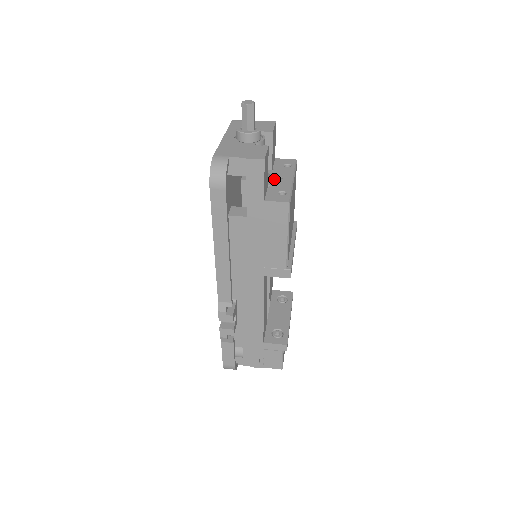
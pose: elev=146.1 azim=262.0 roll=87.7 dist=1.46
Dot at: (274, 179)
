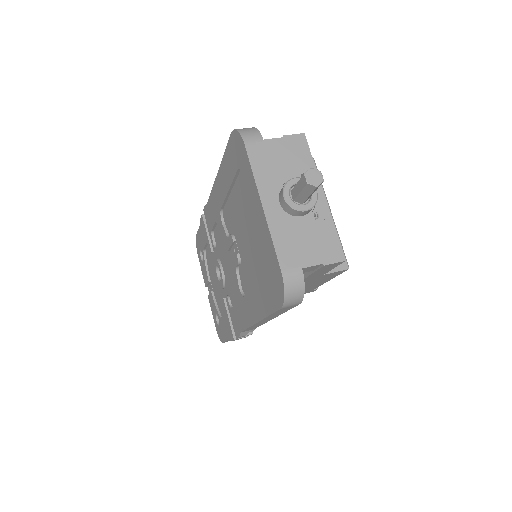
Dot at: occluded
